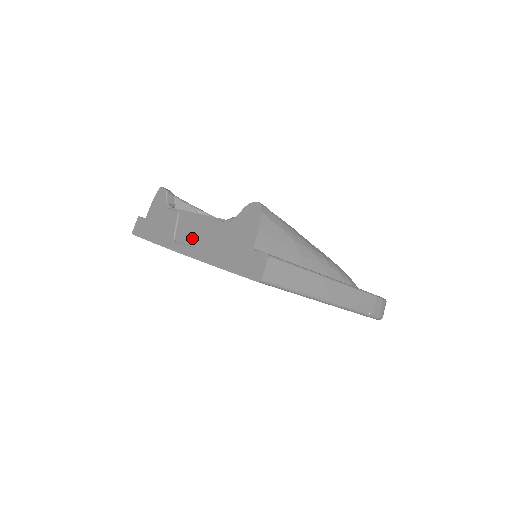
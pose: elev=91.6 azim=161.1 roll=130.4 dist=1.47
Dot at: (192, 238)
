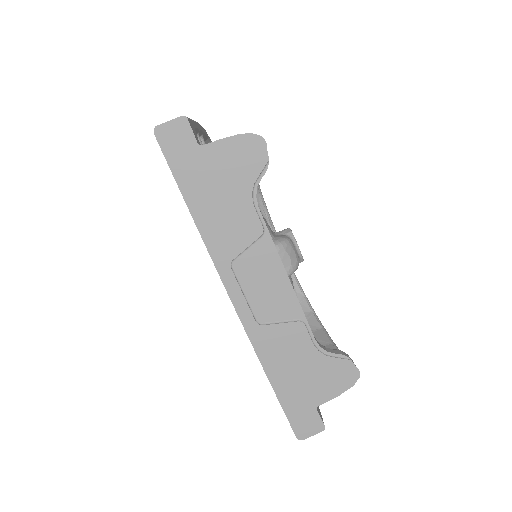
Dot at: (259, 299)
